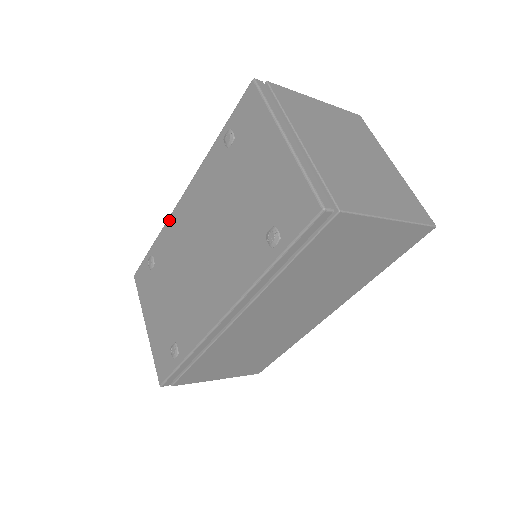
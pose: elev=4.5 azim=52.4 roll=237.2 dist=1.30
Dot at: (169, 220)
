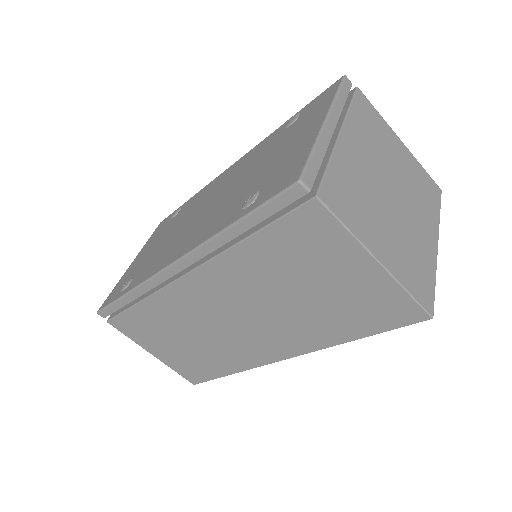
Dot at: (211, 182)
